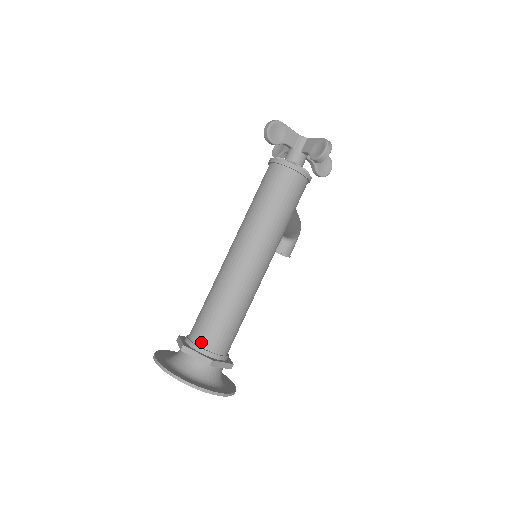
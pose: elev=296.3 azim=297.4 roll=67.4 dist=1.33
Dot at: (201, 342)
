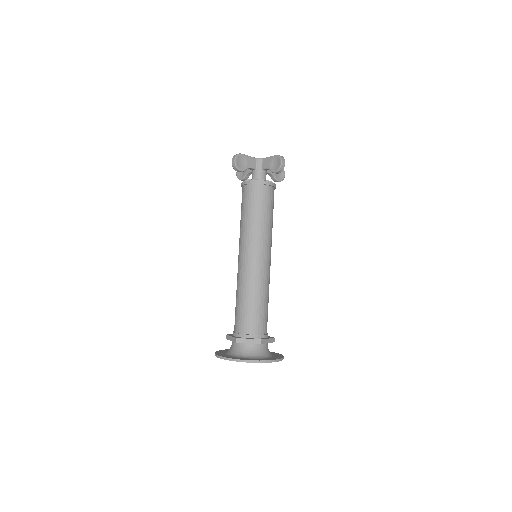
Dot at: (247, 331)
